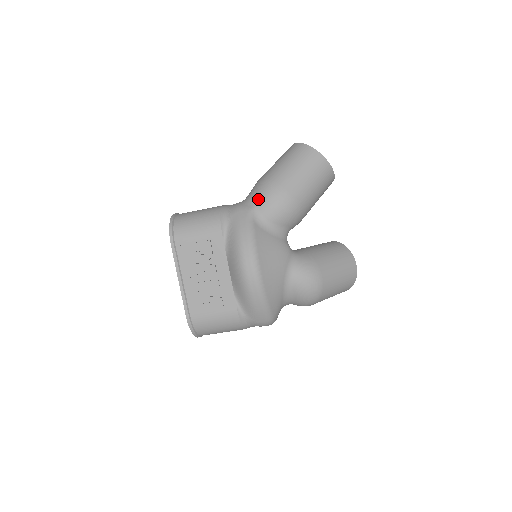
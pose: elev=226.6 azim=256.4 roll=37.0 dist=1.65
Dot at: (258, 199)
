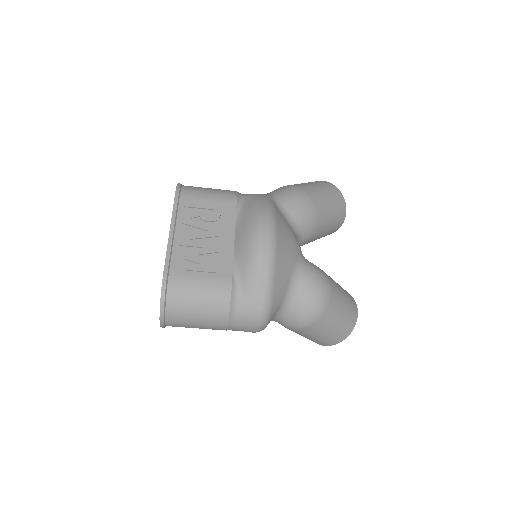
Dot at: (279, 192)
